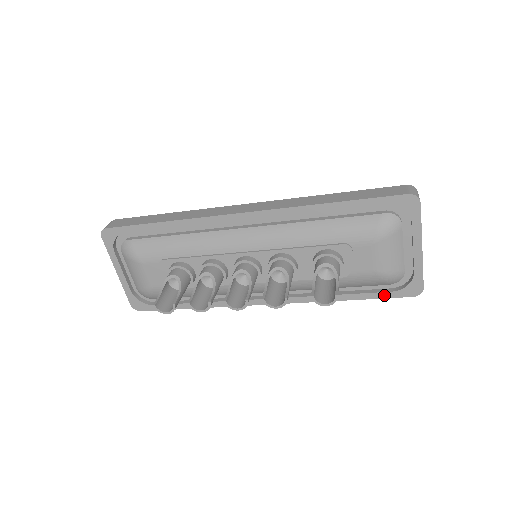
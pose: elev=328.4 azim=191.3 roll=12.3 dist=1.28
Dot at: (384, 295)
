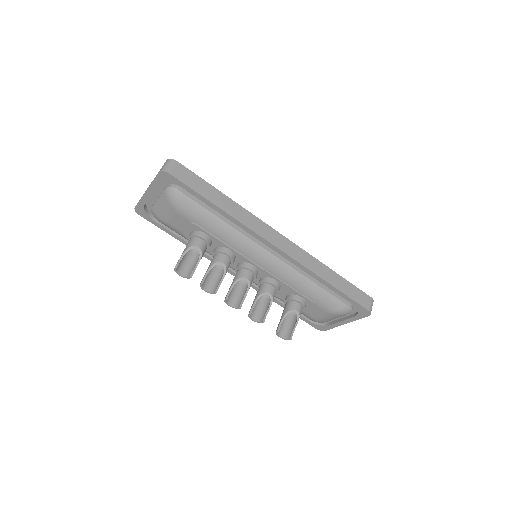
Dot at: (304, 319)
